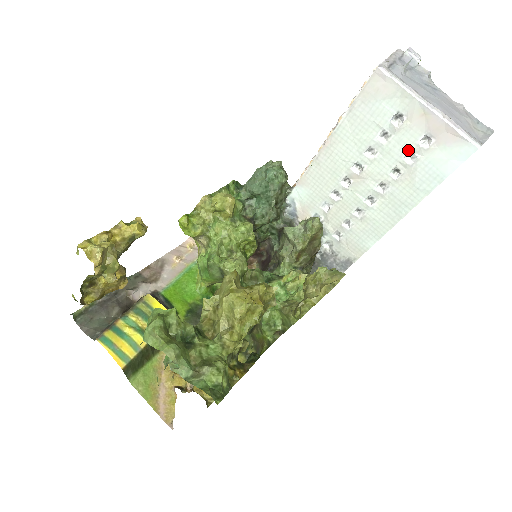
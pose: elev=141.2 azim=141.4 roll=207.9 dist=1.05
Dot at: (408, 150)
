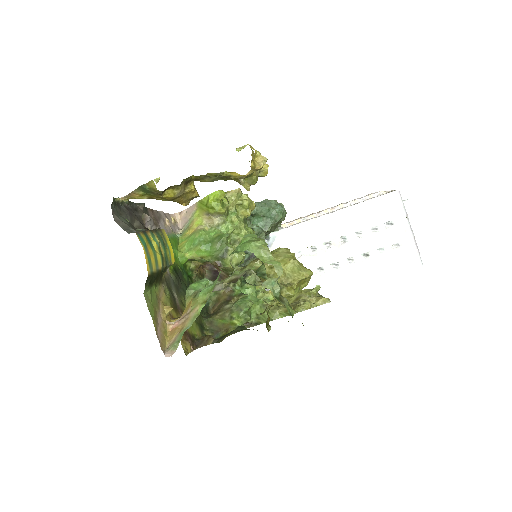
Dot at: (383, 246)
